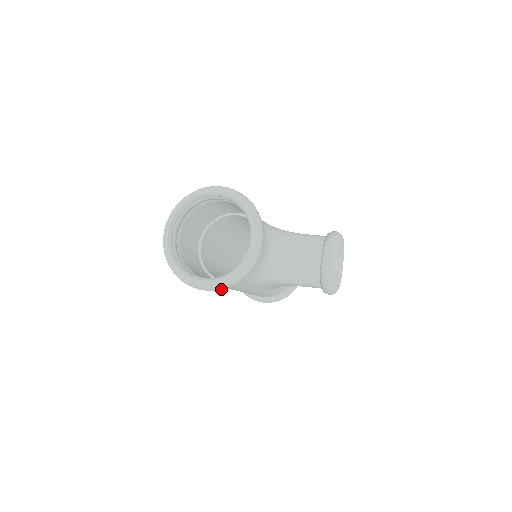
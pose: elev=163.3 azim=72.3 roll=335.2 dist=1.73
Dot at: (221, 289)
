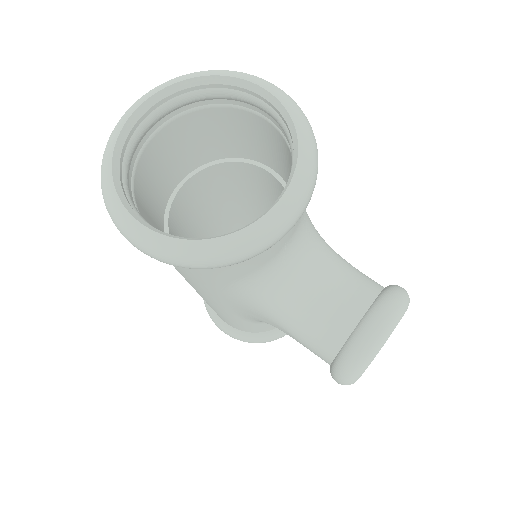
Dot at: (167, 262)
